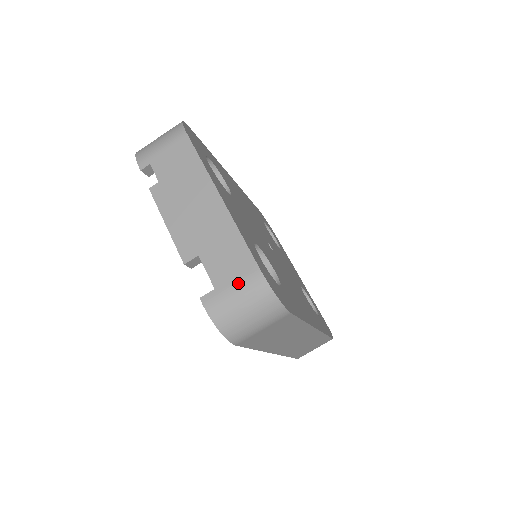
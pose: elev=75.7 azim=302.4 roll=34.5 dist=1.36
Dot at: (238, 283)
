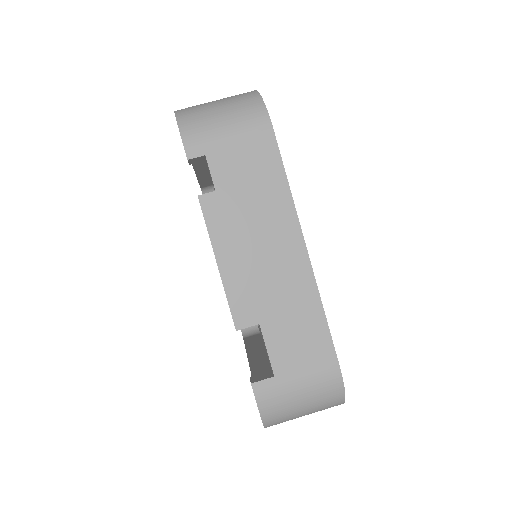
Dot at: (307, 377)
